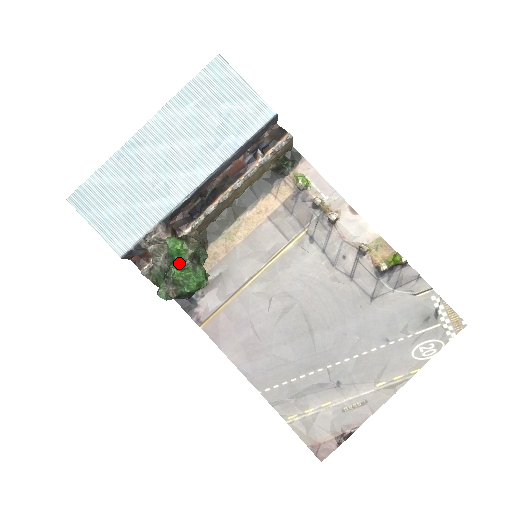
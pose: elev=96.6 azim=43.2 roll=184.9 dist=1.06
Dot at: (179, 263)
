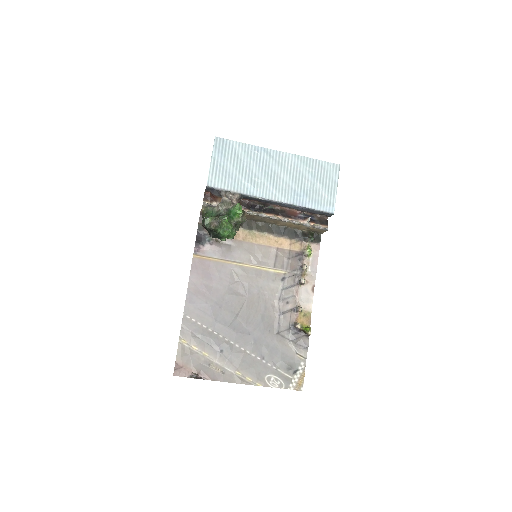
Dot at: (230, 218)
